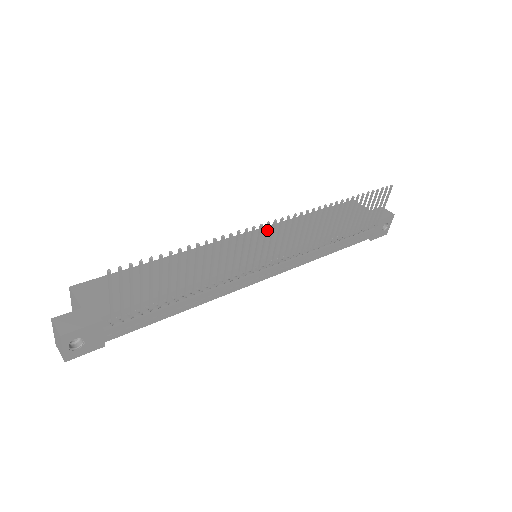
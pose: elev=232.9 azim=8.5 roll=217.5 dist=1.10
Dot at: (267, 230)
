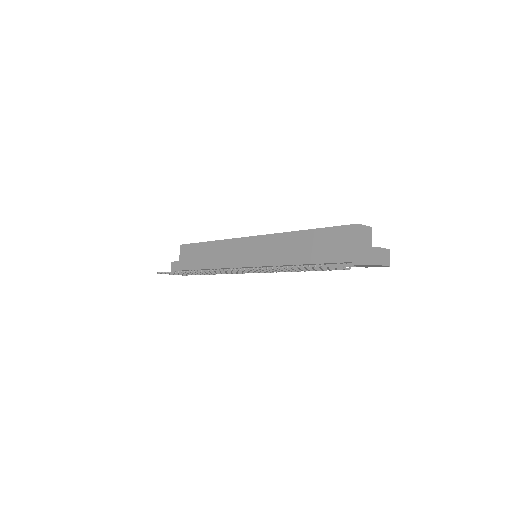
Dot at: (220, 271)
